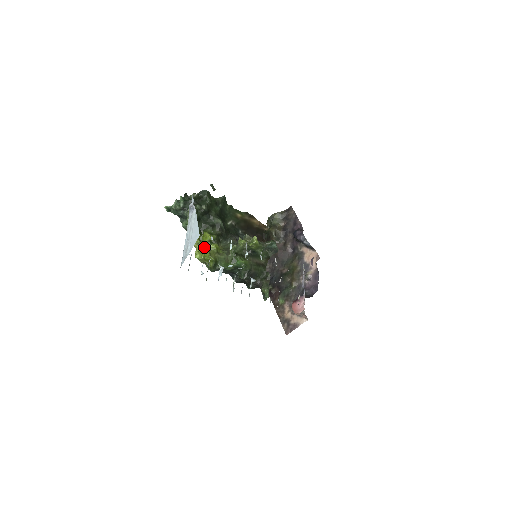
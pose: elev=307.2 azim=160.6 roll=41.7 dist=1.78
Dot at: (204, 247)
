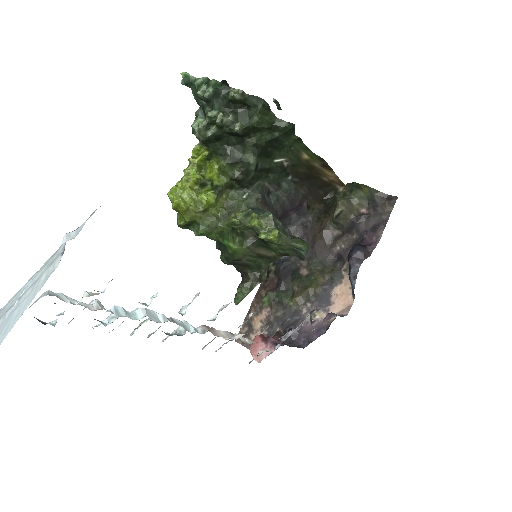
Dot at: (190, 190)
